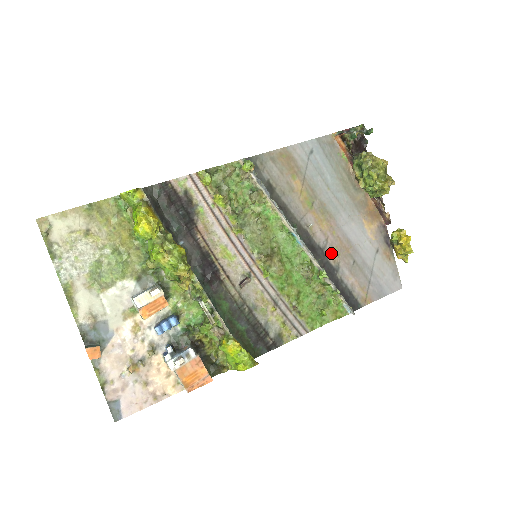
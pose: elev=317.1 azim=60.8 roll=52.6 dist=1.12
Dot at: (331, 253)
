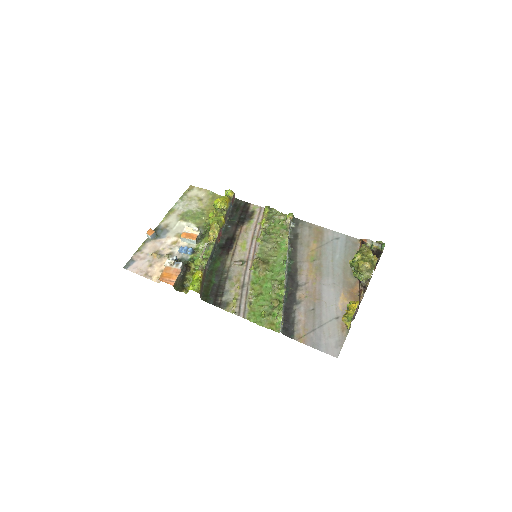
Dot at: (302, 292)
